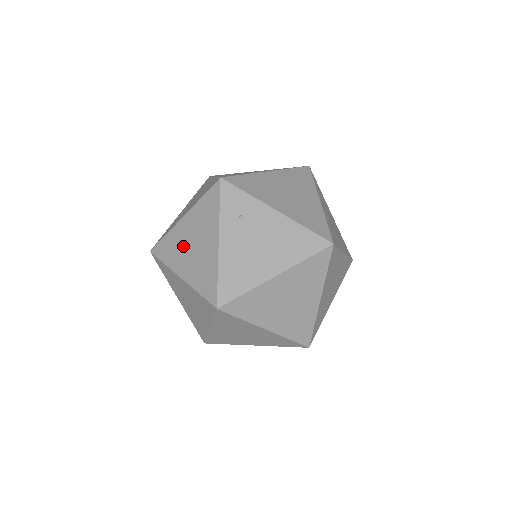
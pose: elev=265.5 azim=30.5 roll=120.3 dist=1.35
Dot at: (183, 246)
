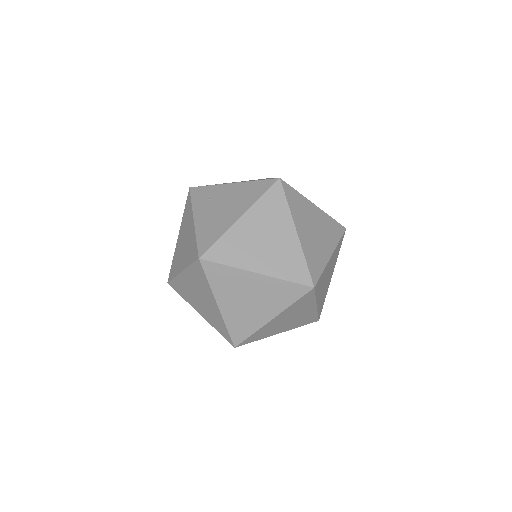
Dot at: (180, 251)
